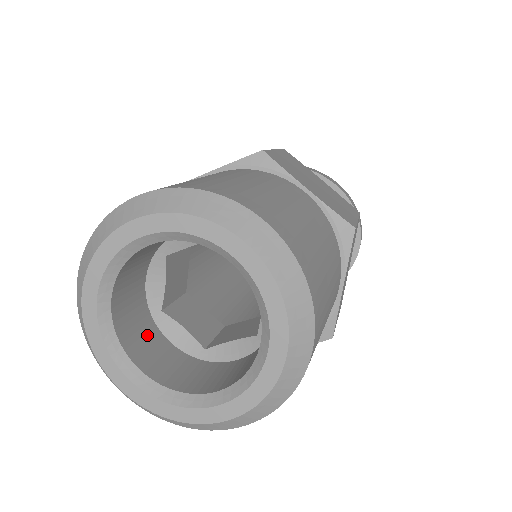
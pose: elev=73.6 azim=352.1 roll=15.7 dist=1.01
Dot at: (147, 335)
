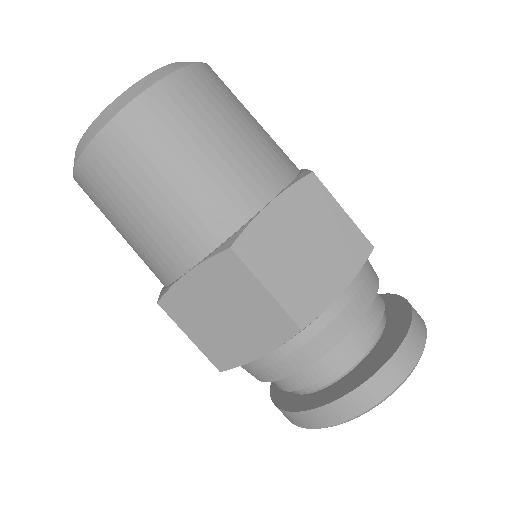
Dot at: occluded
